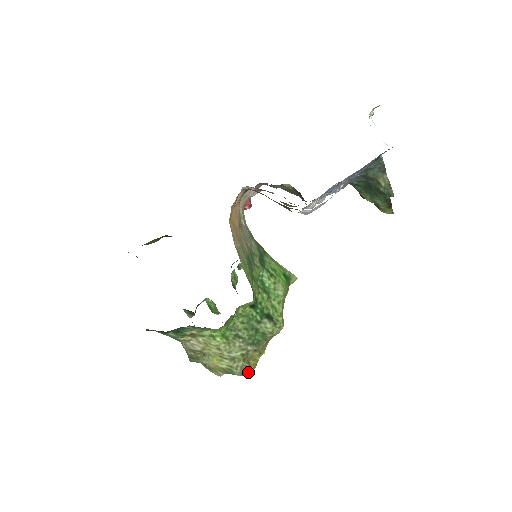
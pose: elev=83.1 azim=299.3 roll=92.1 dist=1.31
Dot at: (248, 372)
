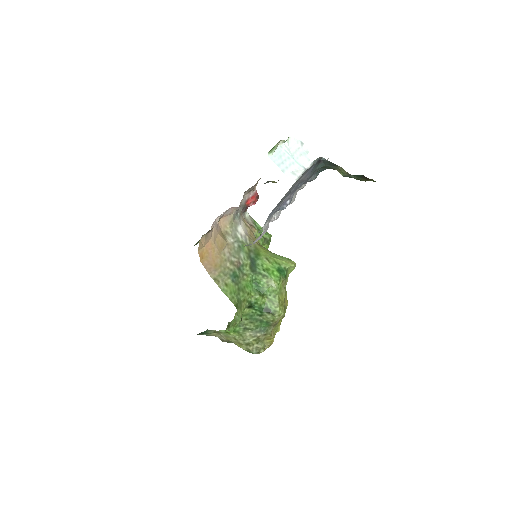
Dot at: (262, 351)
